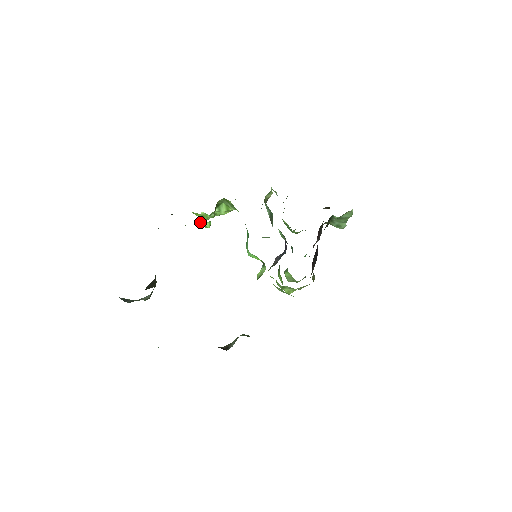
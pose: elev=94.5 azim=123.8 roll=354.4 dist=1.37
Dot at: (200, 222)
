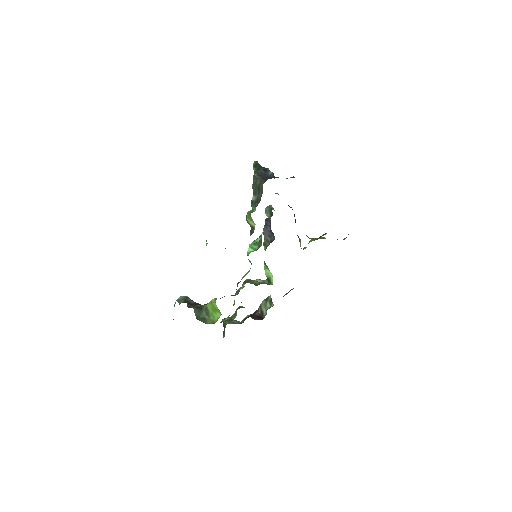
Dot at: occluded
